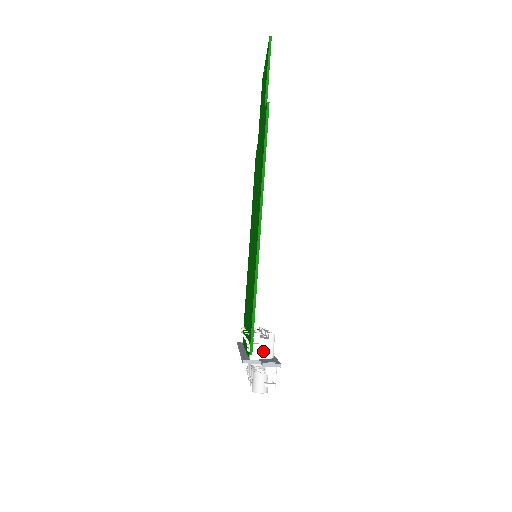
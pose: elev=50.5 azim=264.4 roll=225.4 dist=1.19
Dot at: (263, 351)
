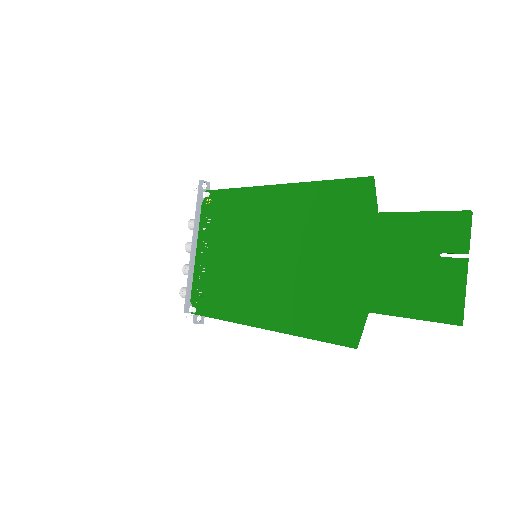
Dot at: occluded
